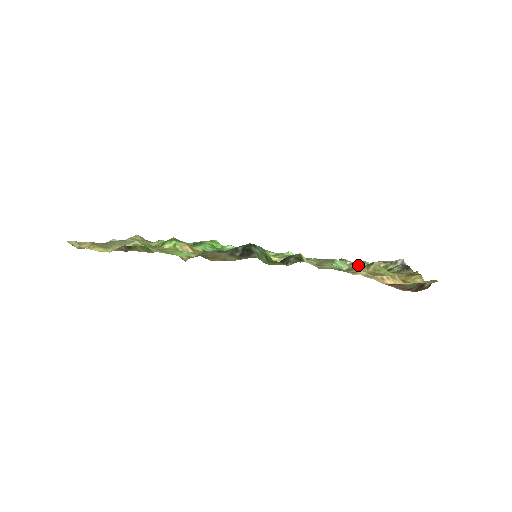
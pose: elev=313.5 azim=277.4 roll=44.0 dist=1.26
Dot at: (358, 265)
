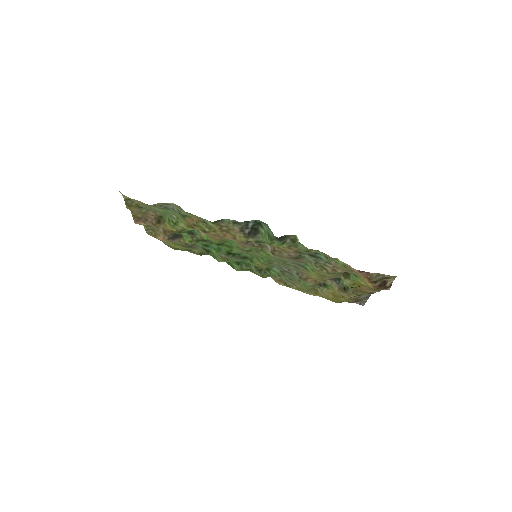
Dot at: (337, 276)
